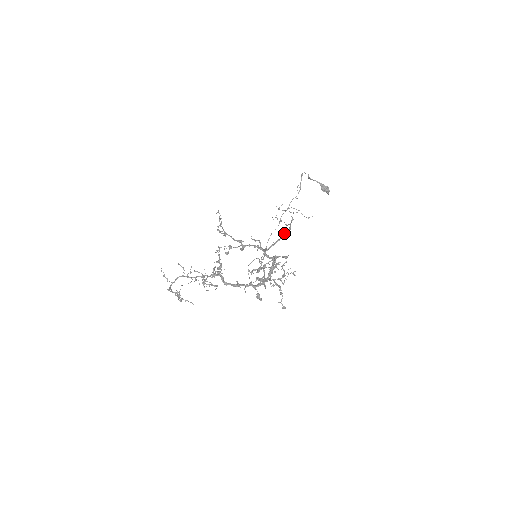
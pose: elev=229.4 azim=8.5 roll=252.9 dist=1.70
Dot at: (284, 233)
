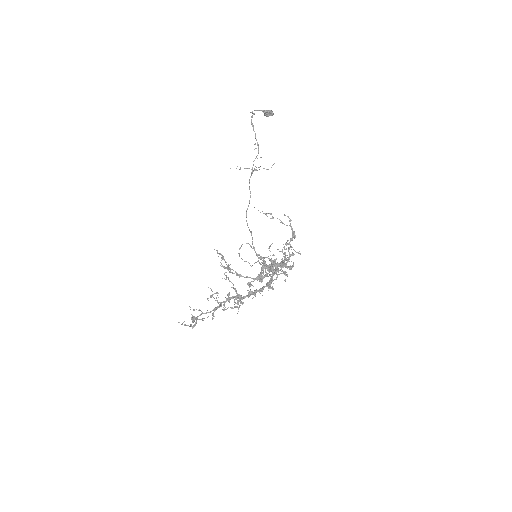
Dot at: (290, 241)
